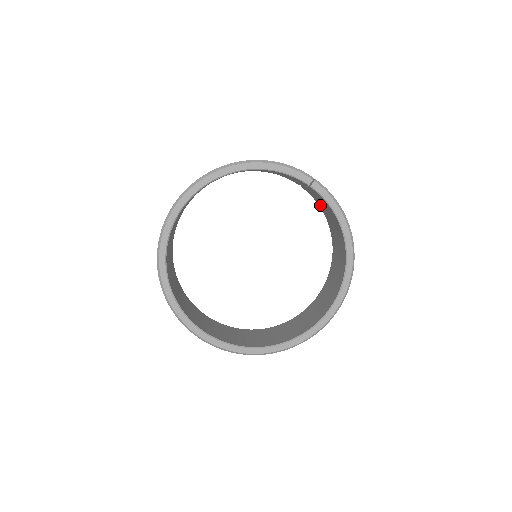
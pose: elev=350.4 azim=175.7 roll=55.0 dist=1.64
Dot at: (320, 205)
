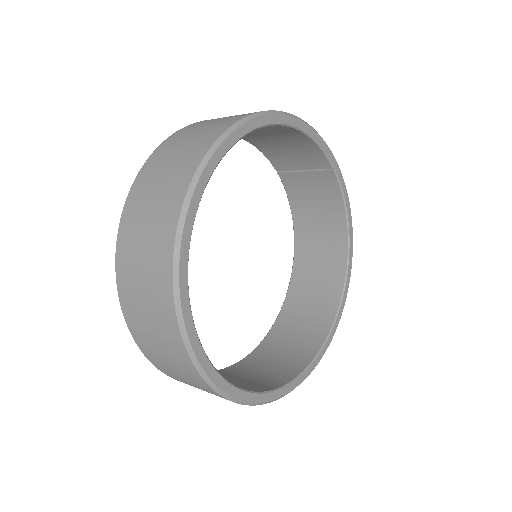
Dot at: (297, 200)
